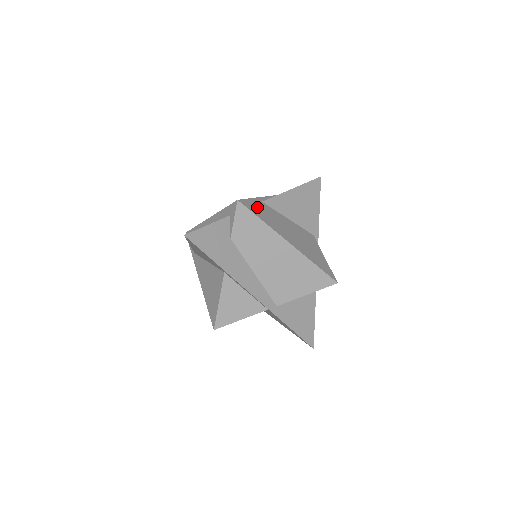
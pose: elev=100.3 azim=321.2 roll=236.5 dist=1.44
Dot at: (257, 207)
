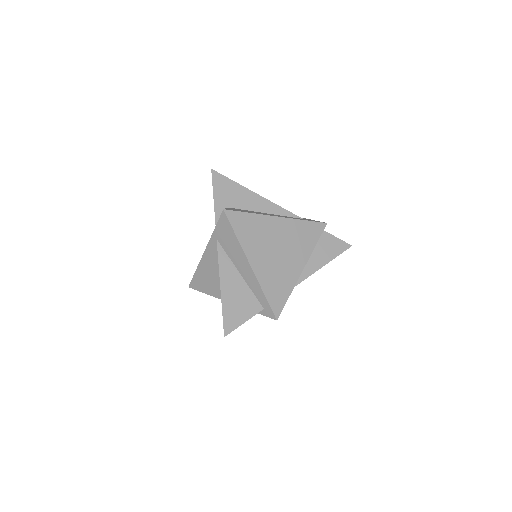
Dot at: occluded
